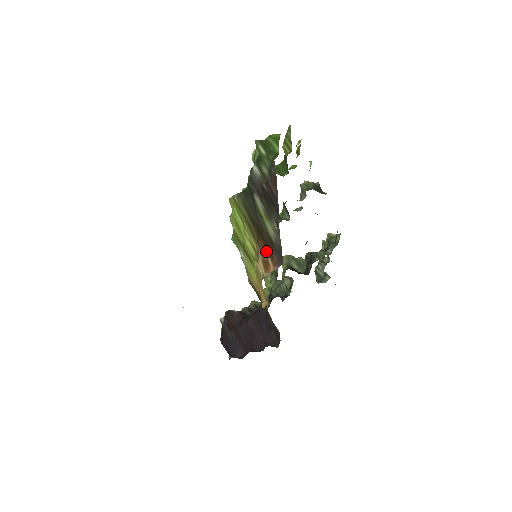
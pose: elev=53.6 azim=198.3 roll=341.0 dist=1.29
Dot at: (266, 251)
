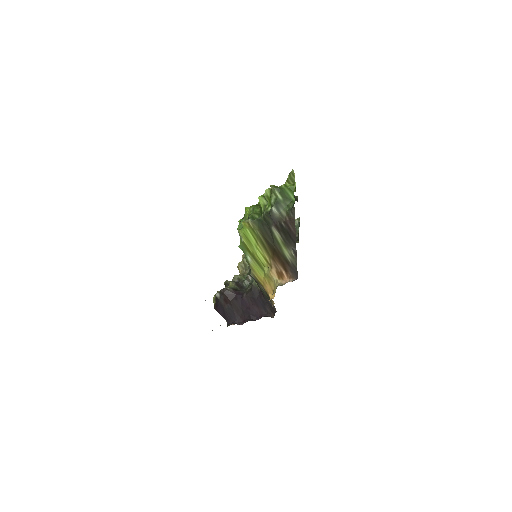
Dot at: (281, 266)
